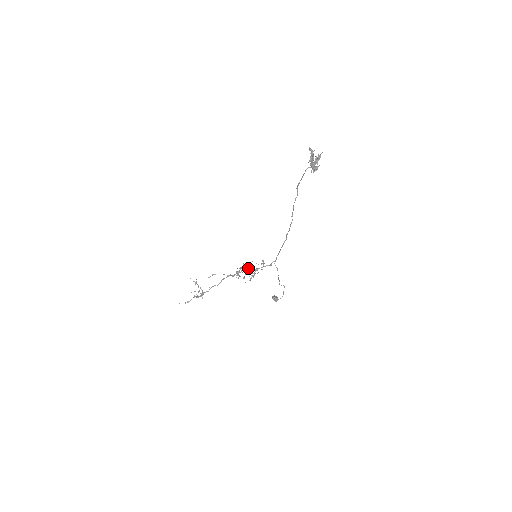
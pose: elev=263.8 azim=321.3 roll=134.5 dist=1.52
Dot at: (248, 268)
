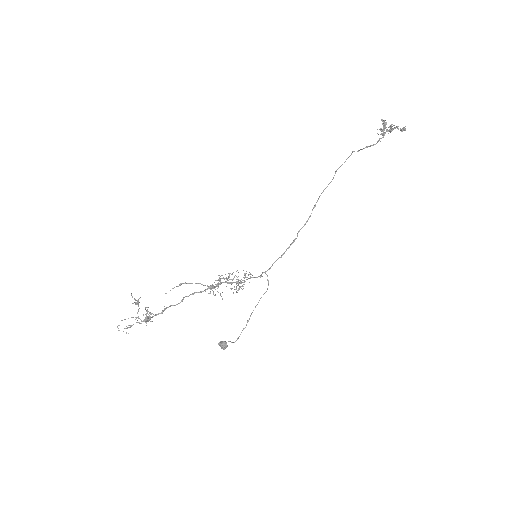
Dot at: (226, 281)
